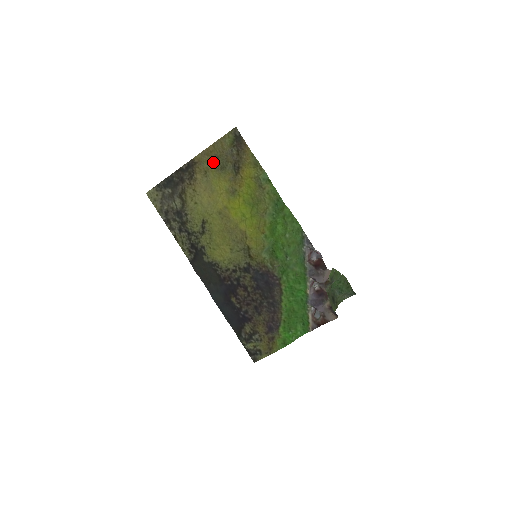
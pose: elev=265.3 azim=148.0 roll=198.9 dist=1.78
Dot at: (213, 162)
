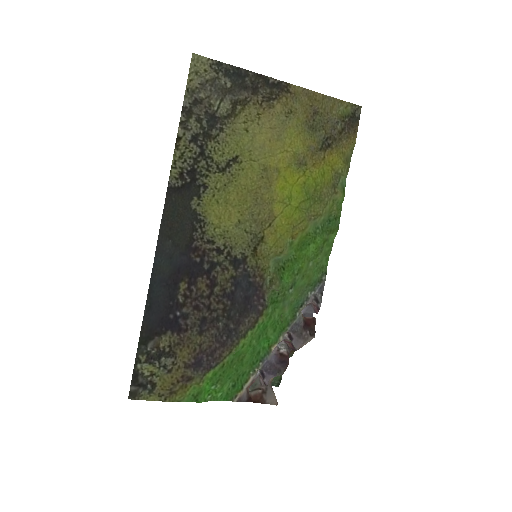
Dot at: (308, 111)
